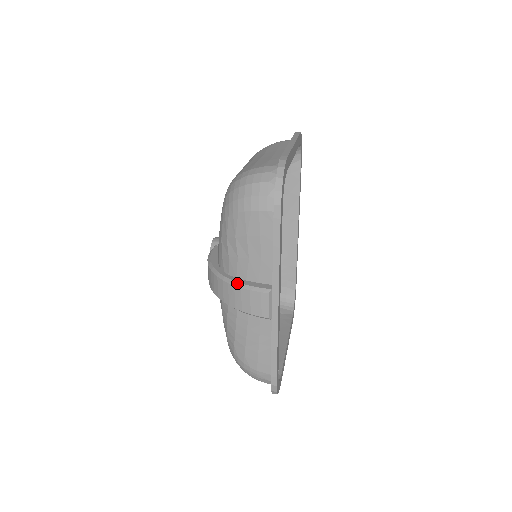
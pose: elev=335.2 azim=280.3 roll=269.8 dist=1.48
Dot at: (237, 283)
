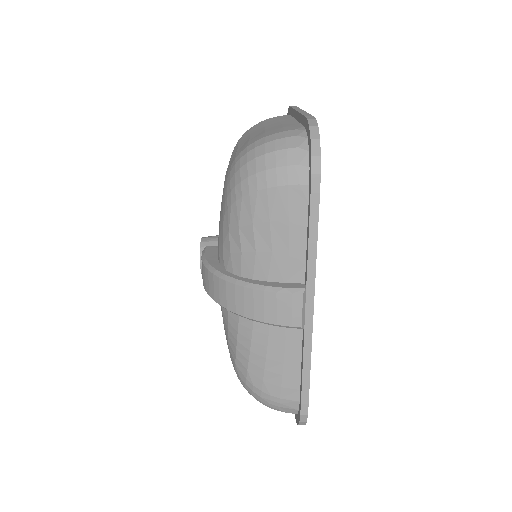
Dot at: (257, 285)
